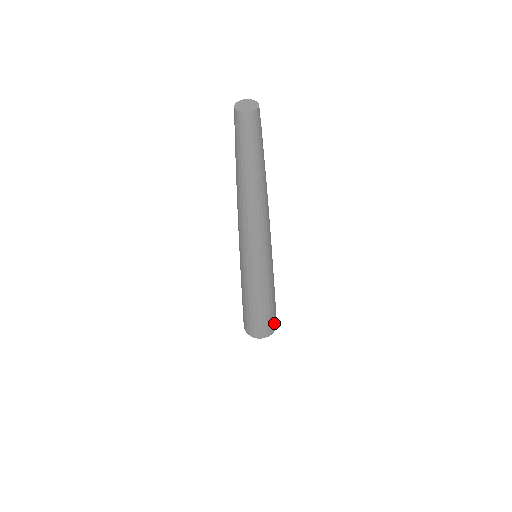
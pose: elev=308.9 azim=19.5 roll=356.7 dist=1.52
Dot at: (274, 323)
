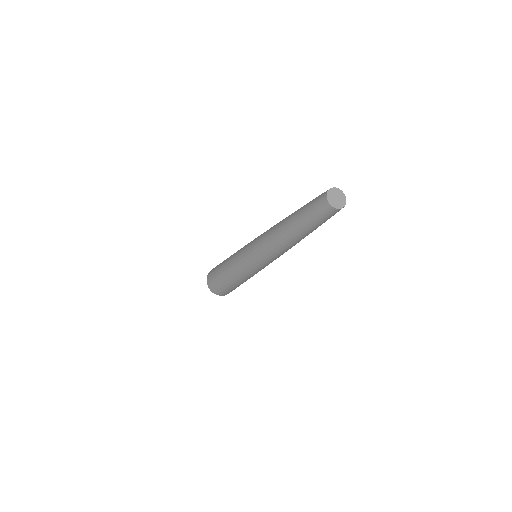
Dot at: occluded
